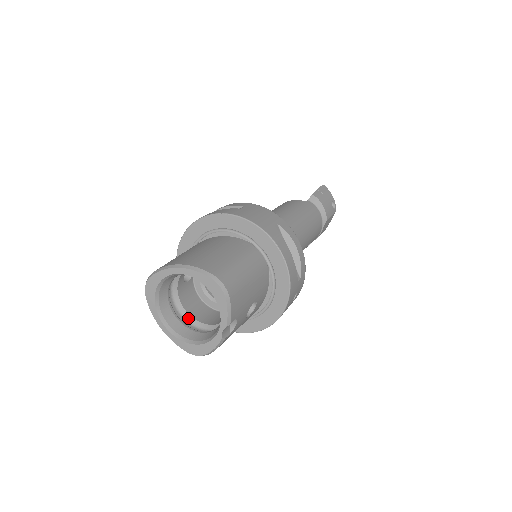
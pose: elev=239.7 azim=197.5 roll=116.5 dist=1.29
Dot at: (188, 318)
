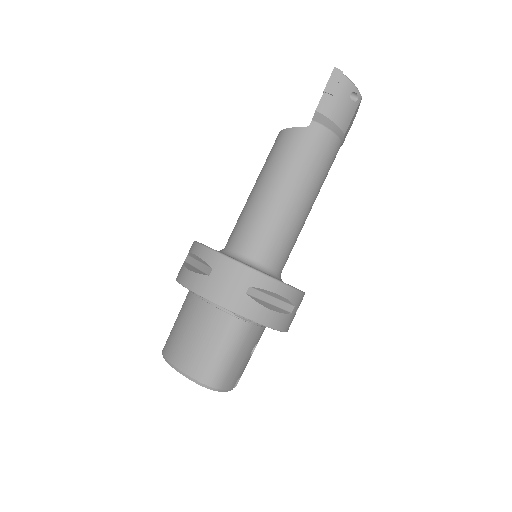
Dot at: occluded
